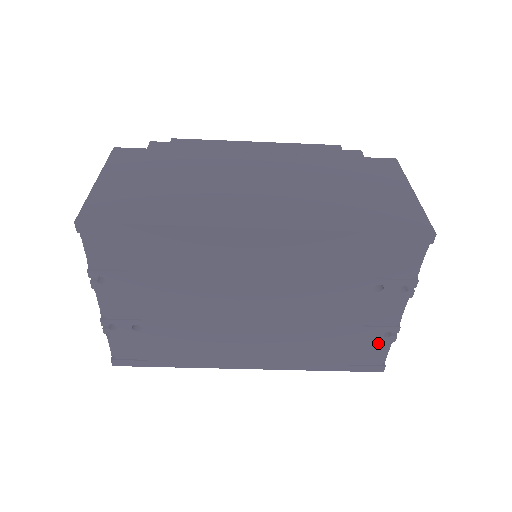
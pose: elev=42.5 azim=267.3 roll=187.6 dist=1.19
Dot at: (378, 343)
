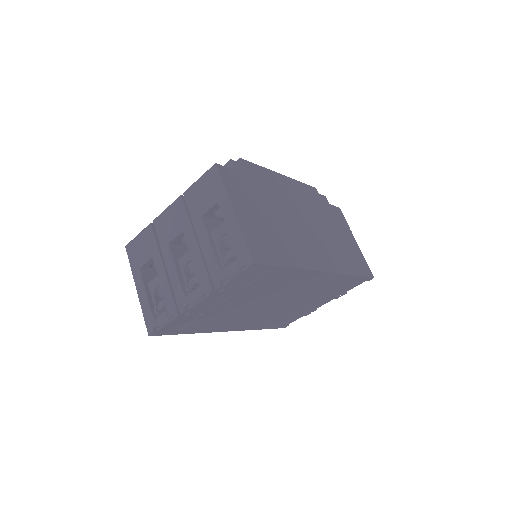
Dot at: (299, 316)
